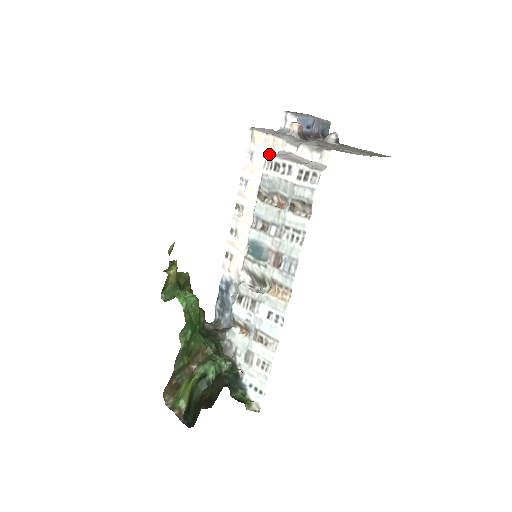
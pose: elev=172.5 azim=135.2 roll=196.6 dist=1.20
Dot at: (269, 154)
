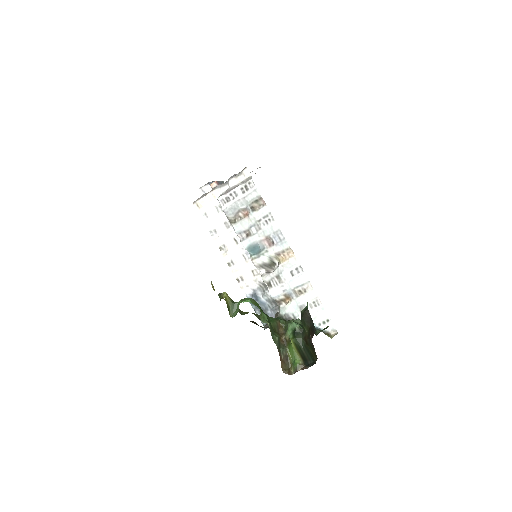
Dot at: (218, 198)
